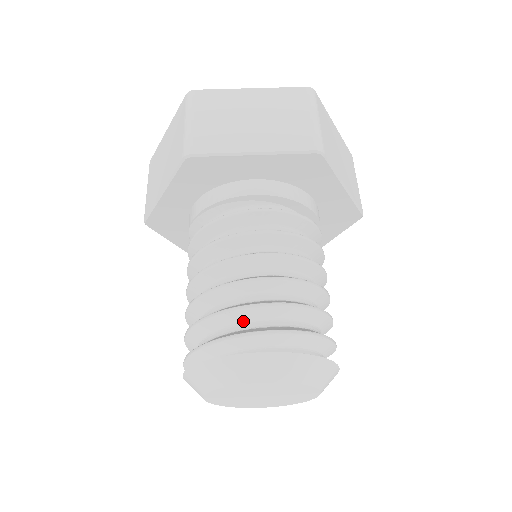
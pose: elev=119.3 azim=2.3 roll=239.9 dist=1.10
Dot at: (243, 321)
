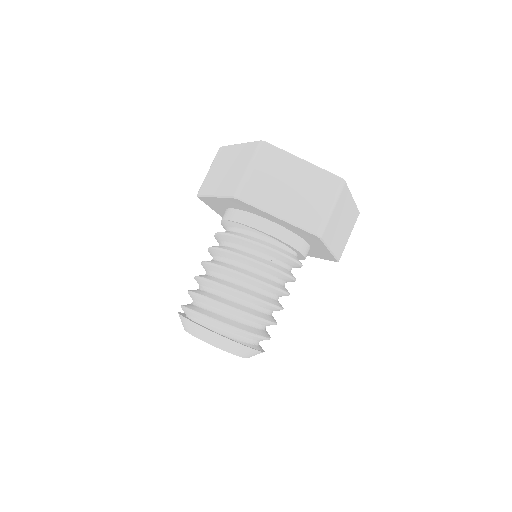
Dot at: (222, 310)
